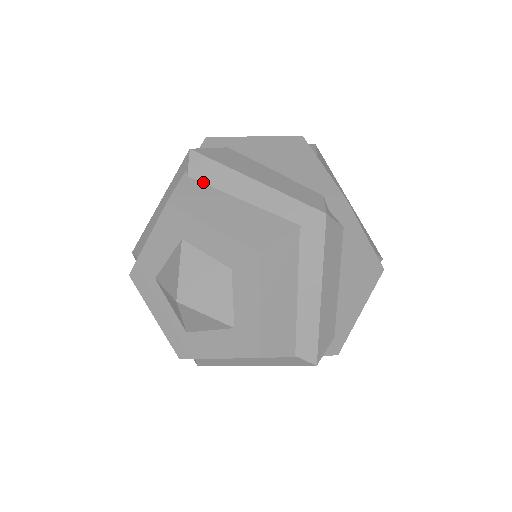
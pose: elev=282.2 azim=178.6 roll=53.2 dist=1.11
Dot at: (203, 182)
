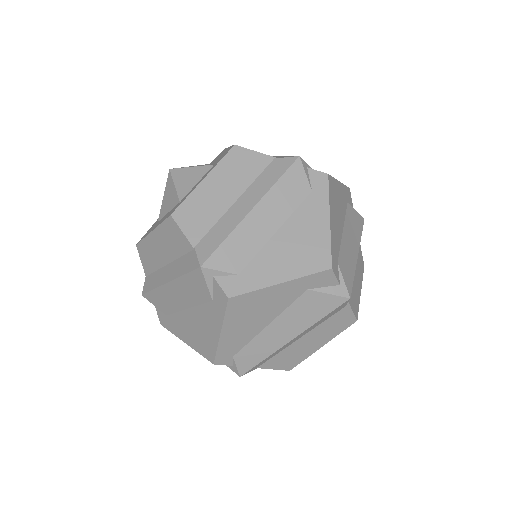
Dot at: occluded
